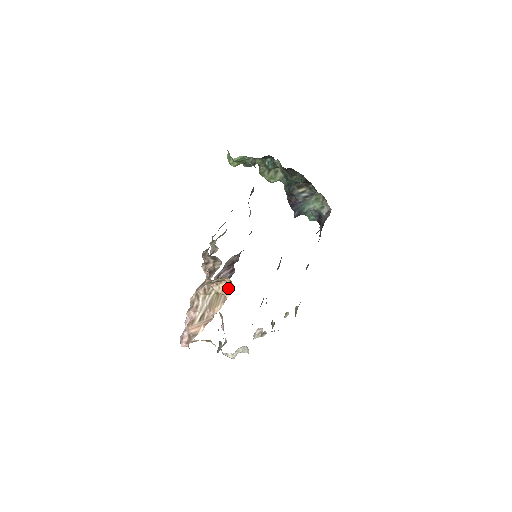
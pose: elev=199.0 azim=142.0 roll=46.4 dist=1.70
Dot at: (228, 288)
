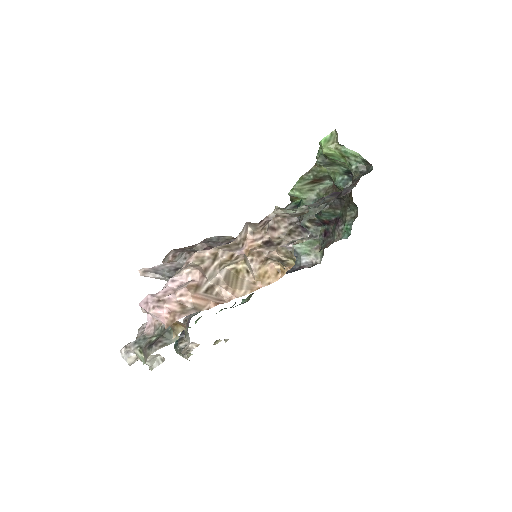
Dot at: (270, 276)
